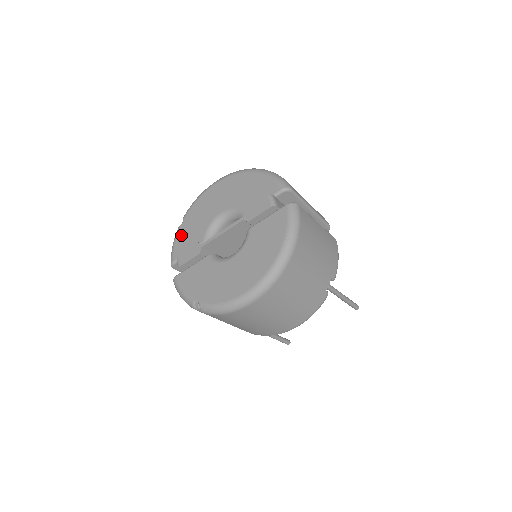
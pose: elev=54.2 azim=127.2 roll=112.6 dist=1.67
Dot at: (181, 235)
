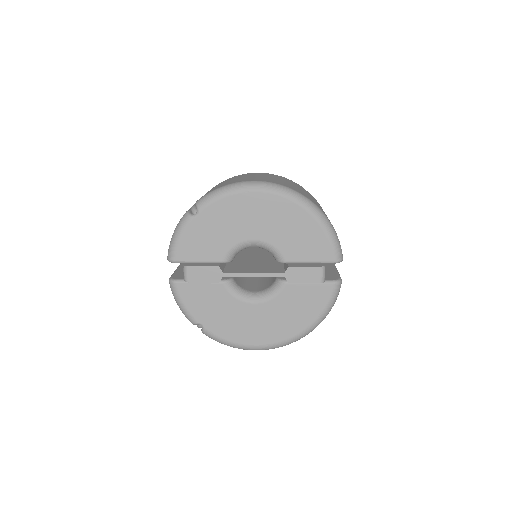
Dot at: (192, 233)
